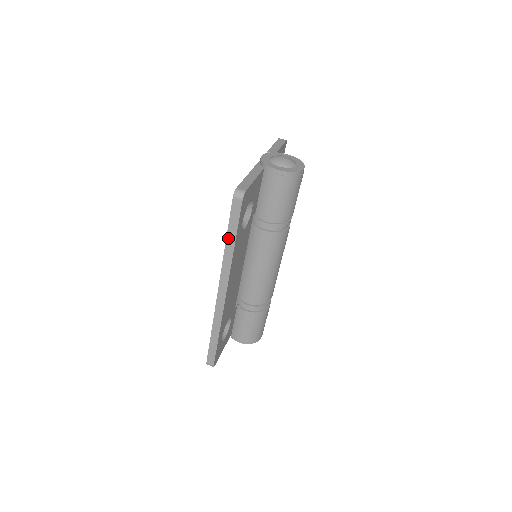
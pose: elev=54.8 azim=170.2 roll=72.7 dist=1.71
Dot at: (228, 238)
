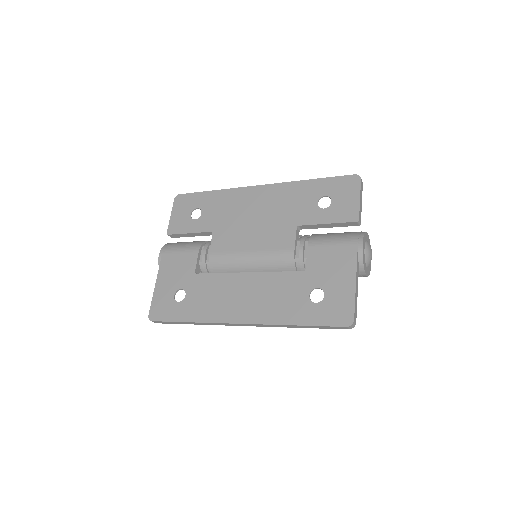
Dot at: (302, 326)
